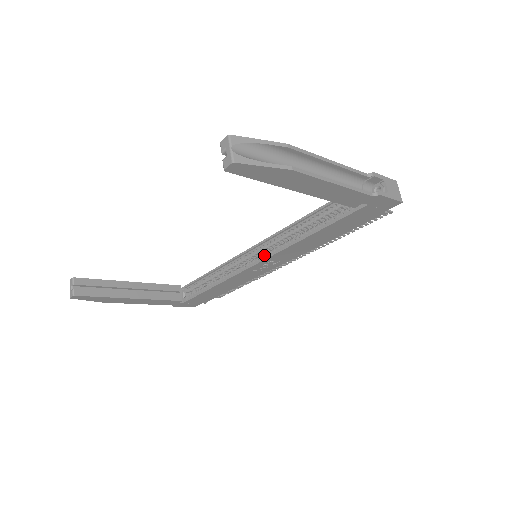
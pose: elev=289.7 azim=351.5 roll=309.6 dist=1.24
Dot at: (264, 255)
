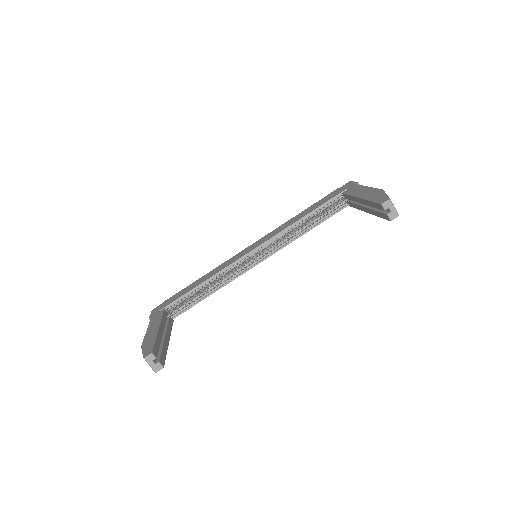
Dot at: (266, 253)
